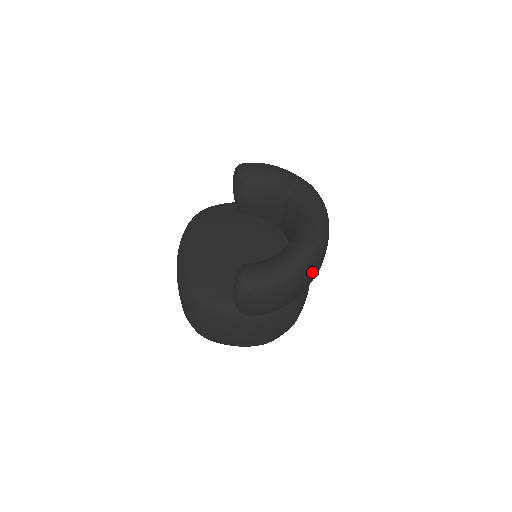
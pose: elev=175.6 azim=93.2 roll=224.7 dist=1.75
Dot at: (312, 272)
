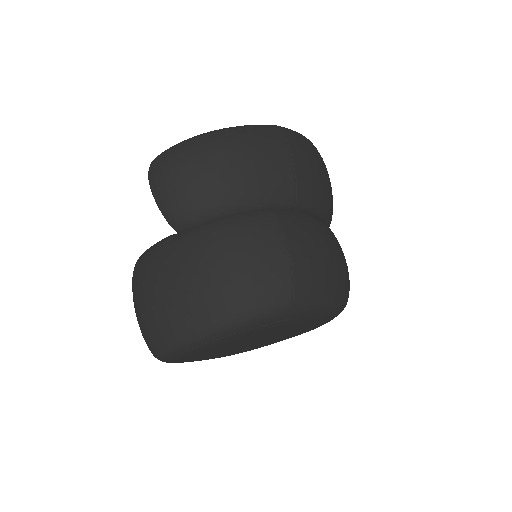
Dot at: (262, 141)
